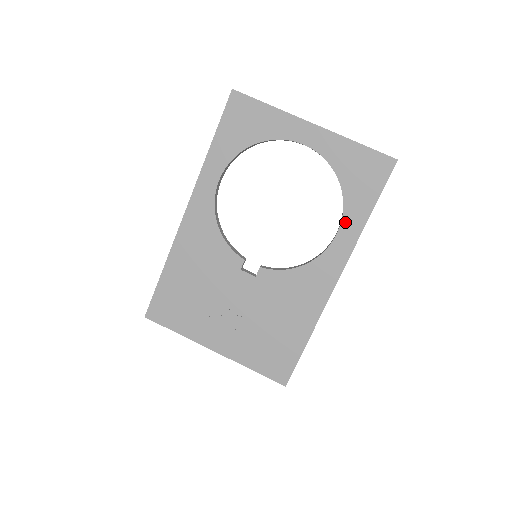
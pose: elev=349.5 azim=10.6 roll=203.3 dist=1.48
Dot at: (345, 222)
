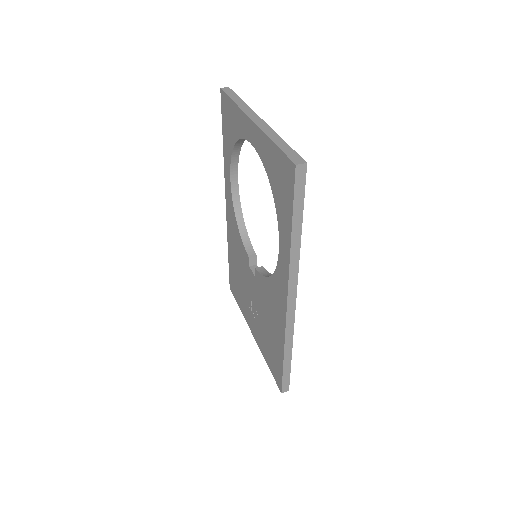
Dot at: (281, 237)
